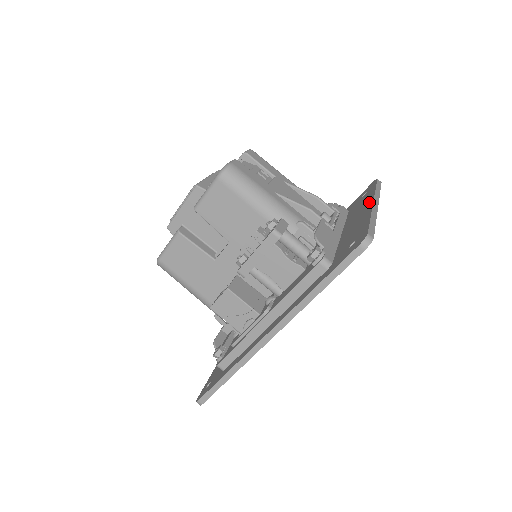
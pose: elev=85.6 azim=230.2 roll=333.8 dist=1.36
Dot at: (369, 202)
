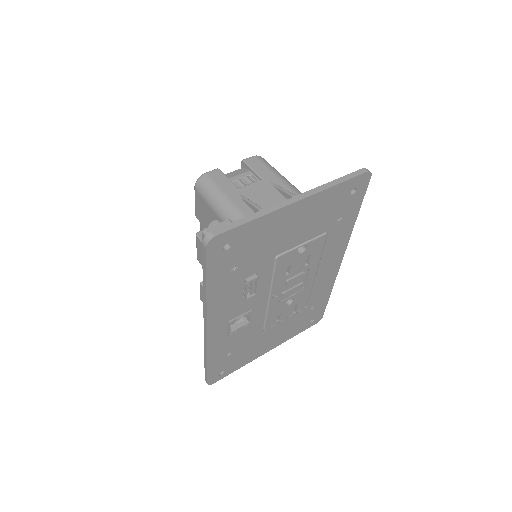
Dot at: occluded
